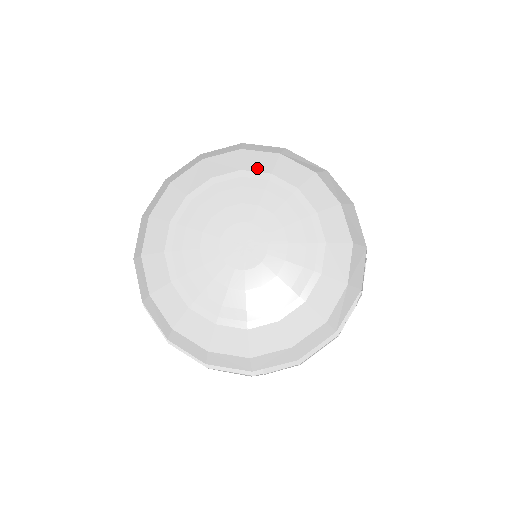
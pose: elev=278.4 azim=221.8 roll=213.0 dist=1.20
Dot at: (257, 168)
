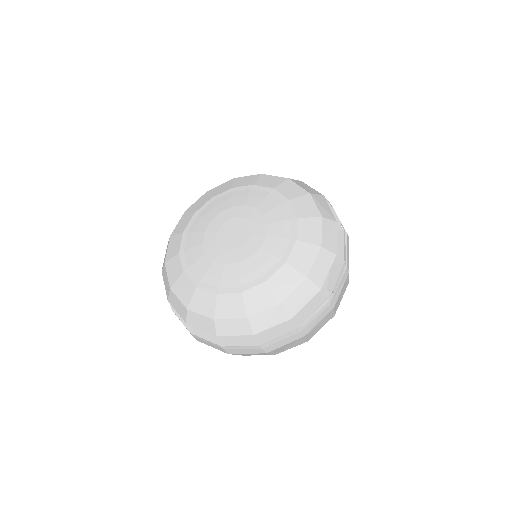
Dot at: (202, 205)
